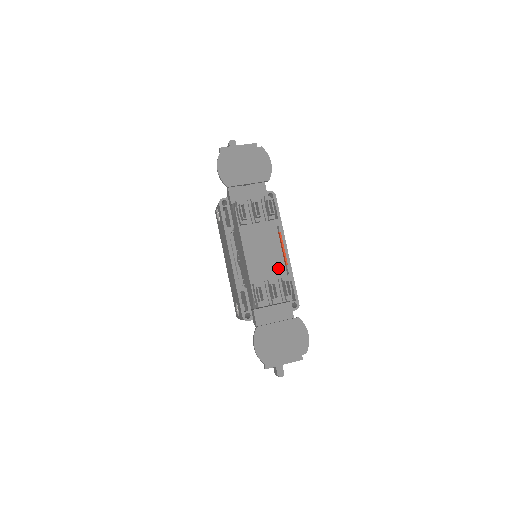
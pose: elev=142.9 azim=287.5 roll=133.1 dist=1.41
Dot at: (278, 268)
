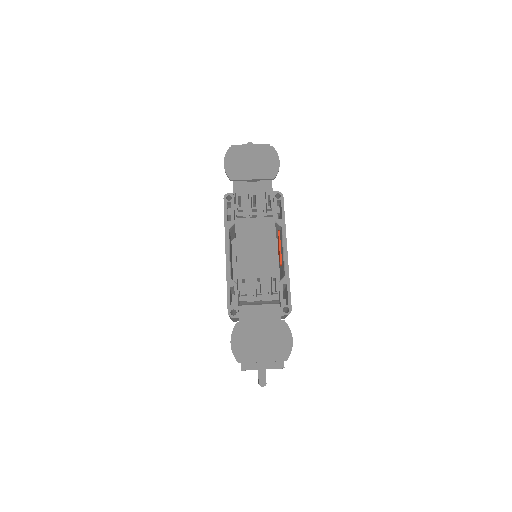
Dot at: (270, 265)
